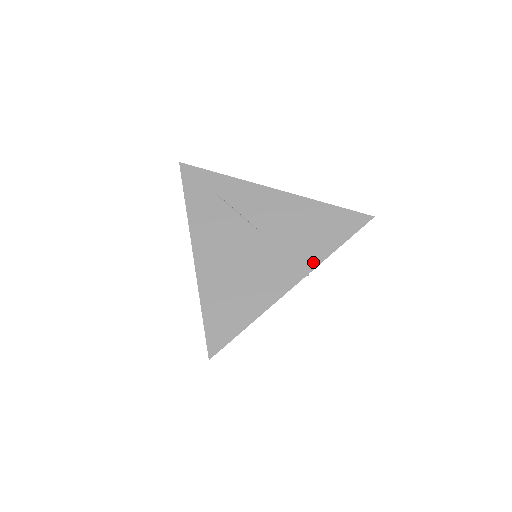
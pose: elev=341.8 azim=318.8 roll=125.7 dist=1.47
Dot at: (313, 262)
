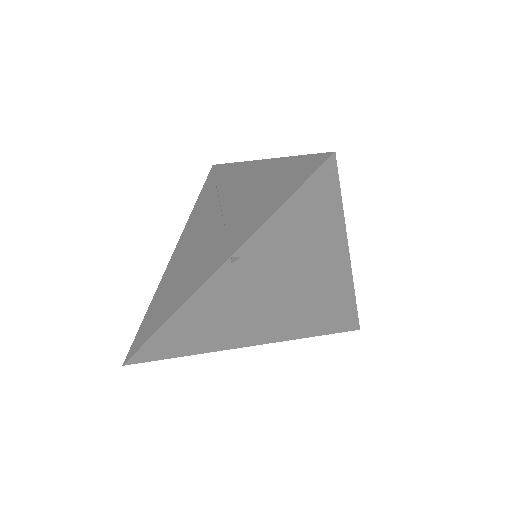
Dot at: (242, 239)
